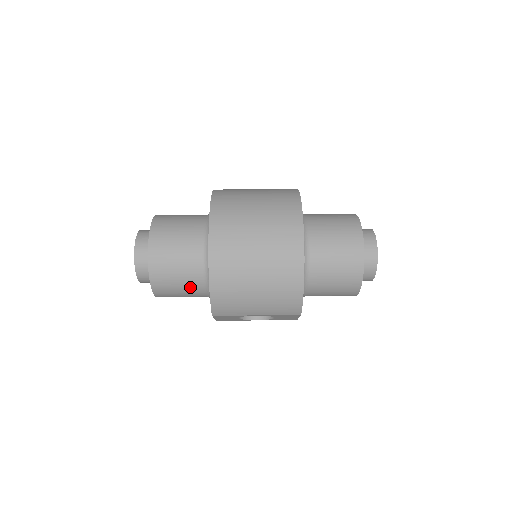
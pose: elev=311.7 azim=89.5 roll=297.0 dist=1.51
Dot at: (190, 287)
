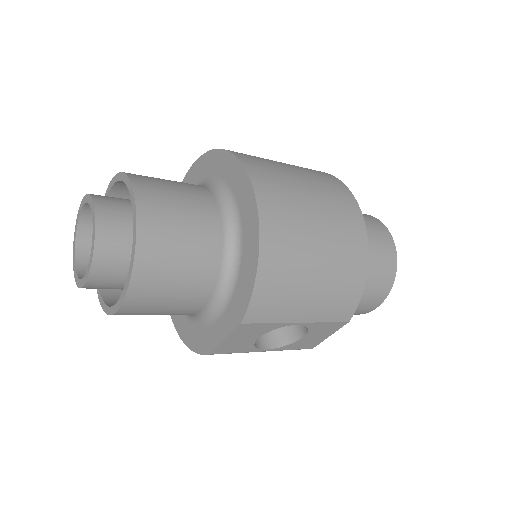
Dot at: (196, 280)
